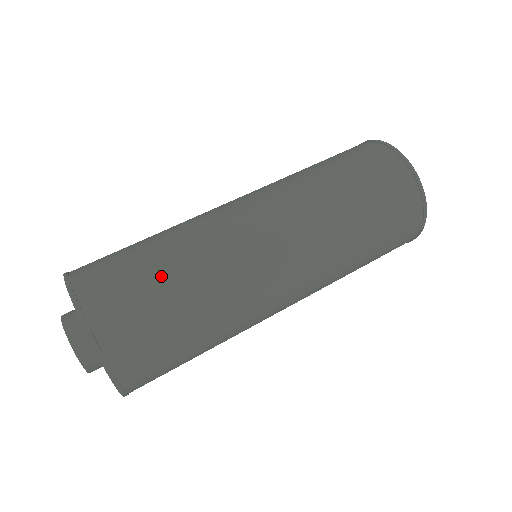
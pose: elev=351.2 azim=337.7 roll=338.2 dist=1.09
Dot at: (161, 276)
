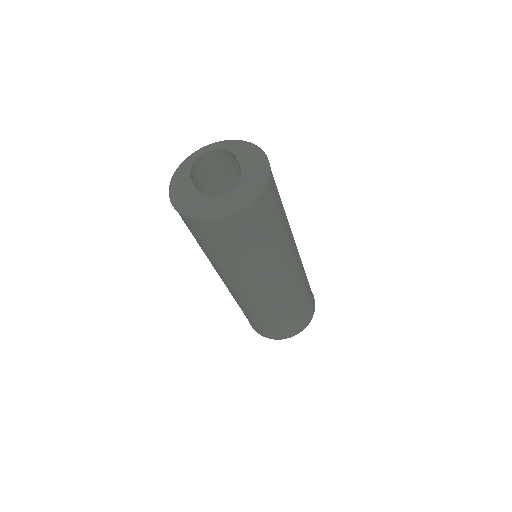
Dot at: occluded
